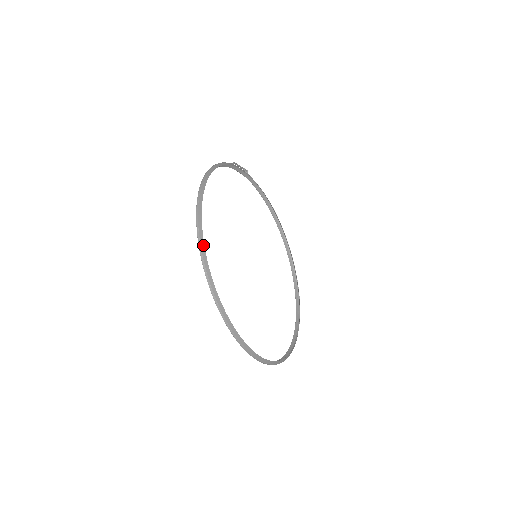
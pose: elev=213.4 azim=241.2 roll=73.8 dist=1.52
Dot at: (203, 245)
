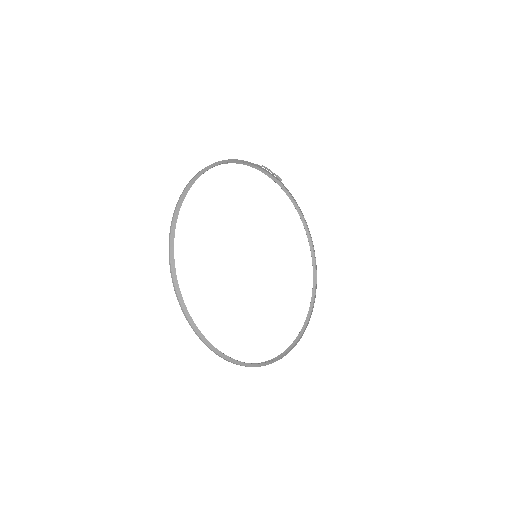
Dot at: (176, 218)
